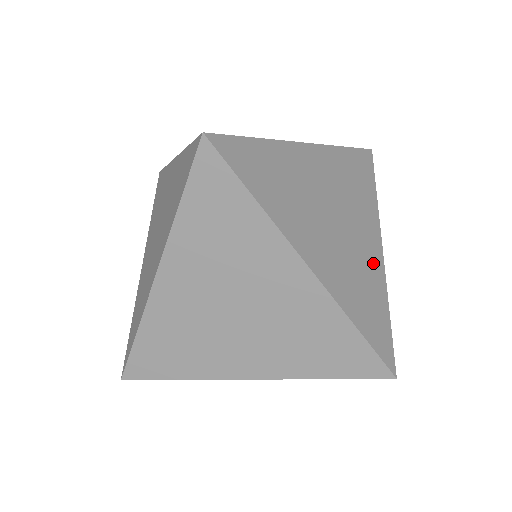
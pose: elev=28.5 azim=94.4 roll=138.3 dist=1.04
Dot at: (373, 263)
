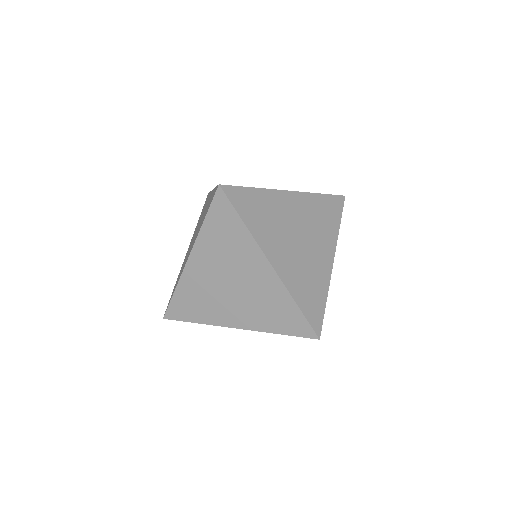
Dot at: (322, 269)
